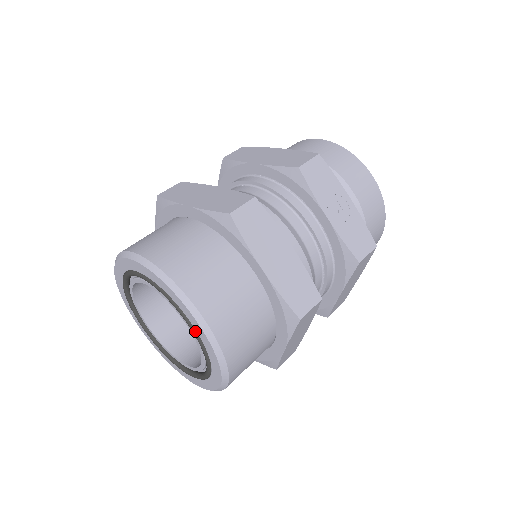
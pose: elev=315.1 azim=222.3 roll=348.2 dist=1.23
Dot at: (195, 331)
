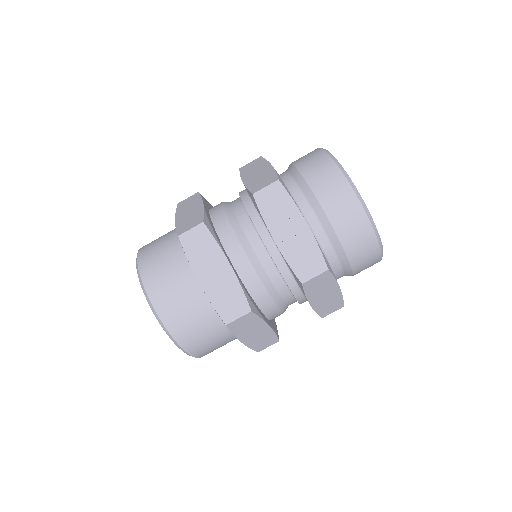
Dot at: occluded
